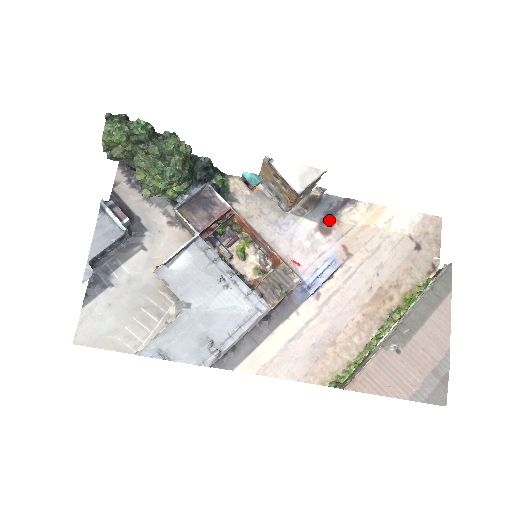
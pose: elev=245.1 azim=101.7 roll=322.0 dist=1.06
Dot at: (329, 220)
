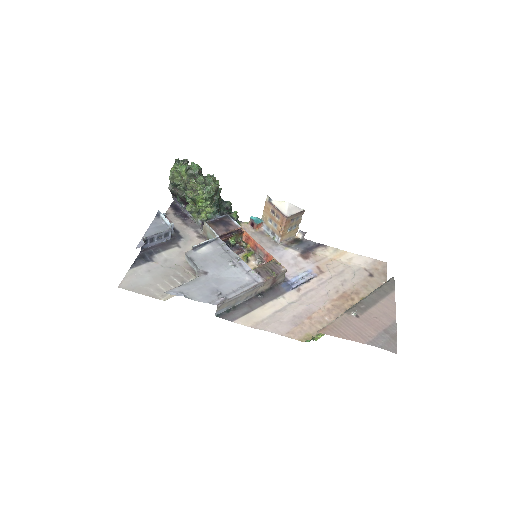
Dot at: (308, 252)
